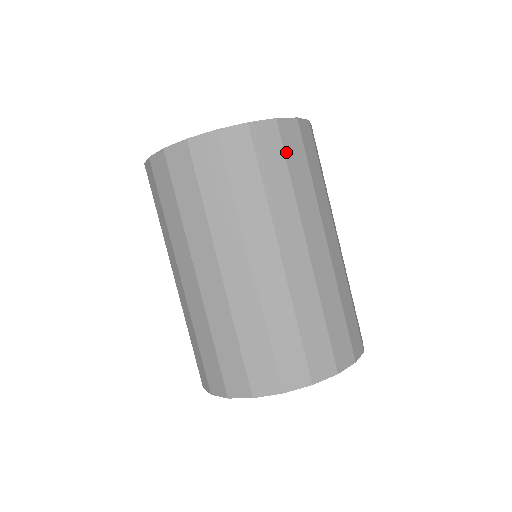
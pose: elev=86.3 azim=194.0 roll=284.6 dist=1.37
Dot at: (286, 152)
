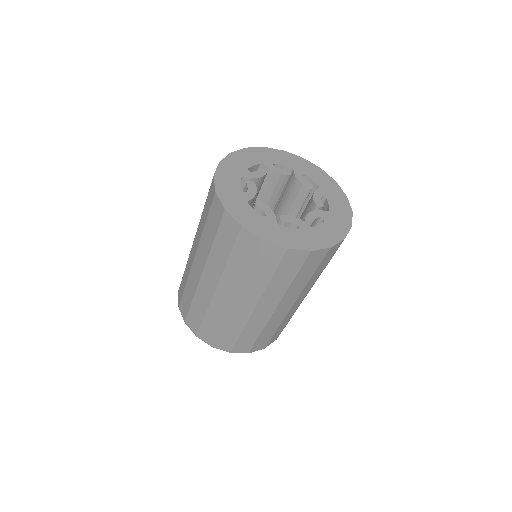
Dot at: (280, 266)
